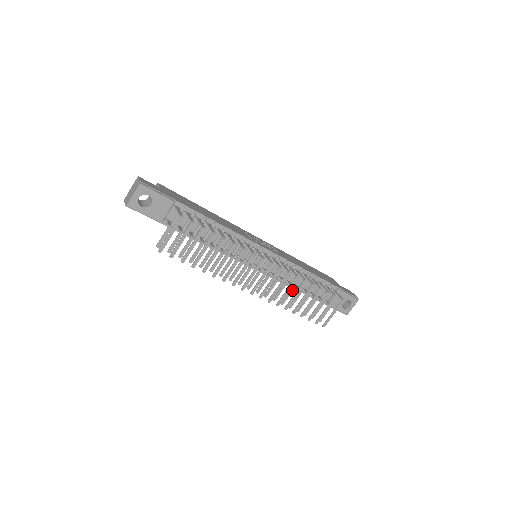
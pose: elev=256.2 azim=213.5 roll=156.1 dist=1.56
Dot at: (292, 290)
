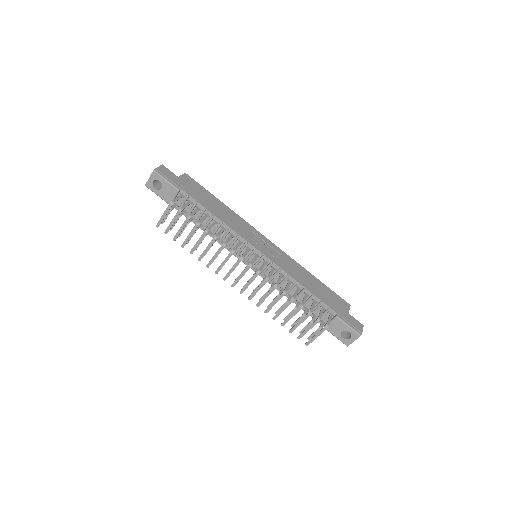
Dot at: occluded
